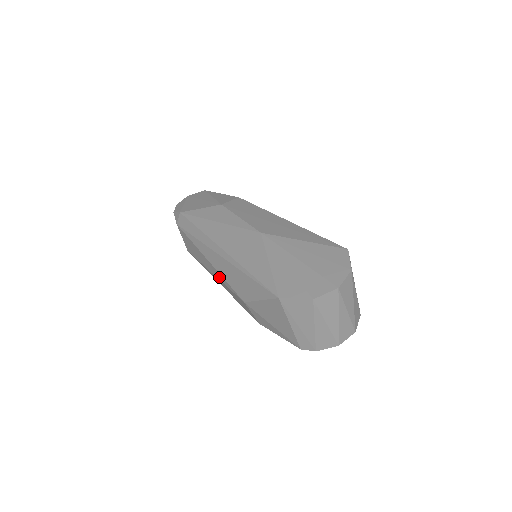
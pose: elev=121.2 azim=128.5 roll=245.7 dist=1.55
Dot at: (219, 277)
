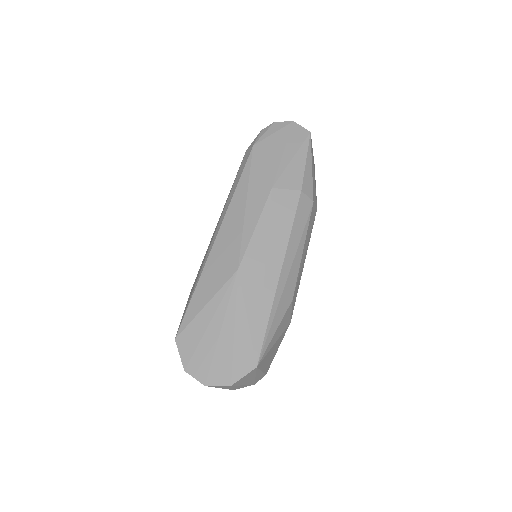
Dot at: occluded
